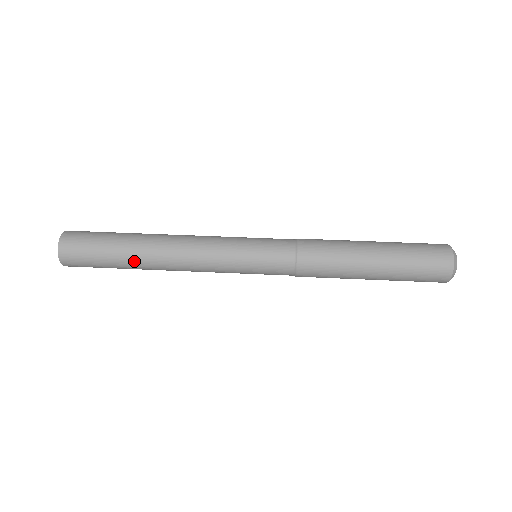
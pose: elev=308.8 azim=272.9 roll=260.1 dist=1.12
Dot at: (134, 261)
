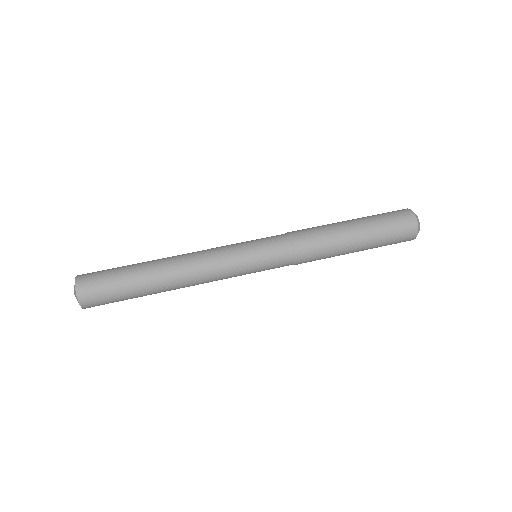
Dot at: occluded
